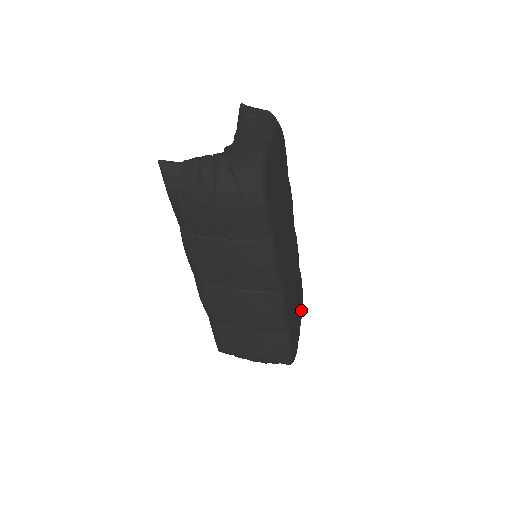
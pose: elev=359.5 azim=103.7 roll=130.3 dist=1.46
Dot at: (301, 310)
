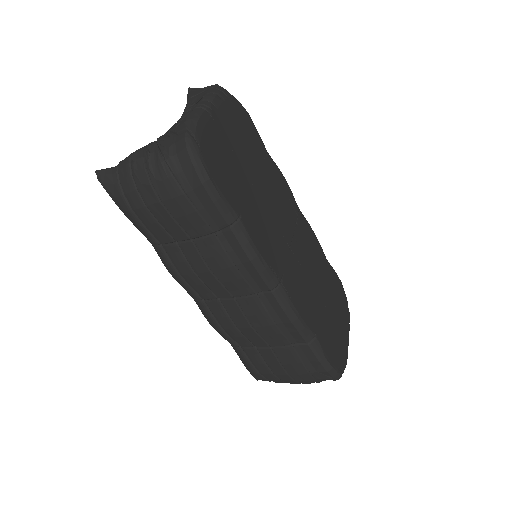
Dot at: (345, 311)
